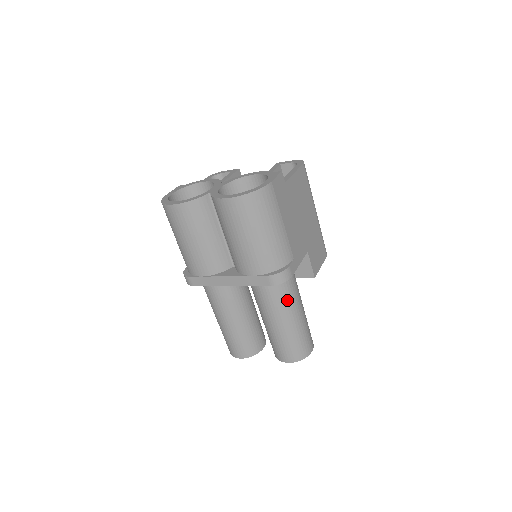
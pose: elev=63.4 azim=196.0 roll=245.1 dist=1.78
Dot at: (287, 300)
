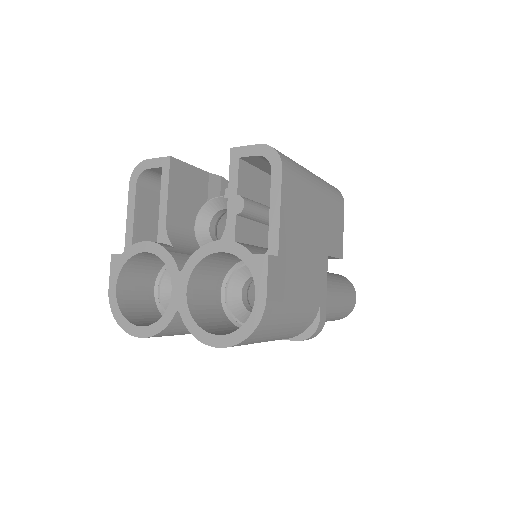
Dot at: occluded
